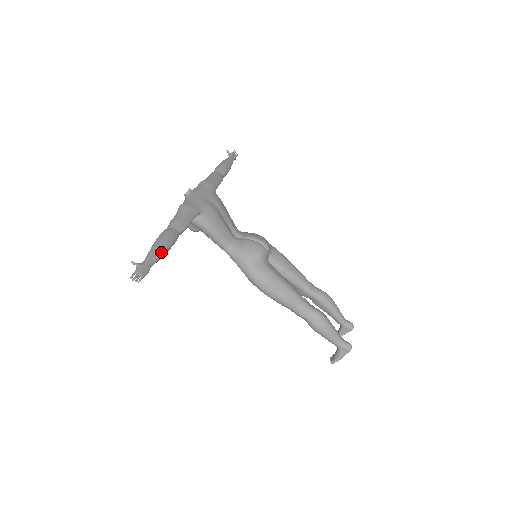
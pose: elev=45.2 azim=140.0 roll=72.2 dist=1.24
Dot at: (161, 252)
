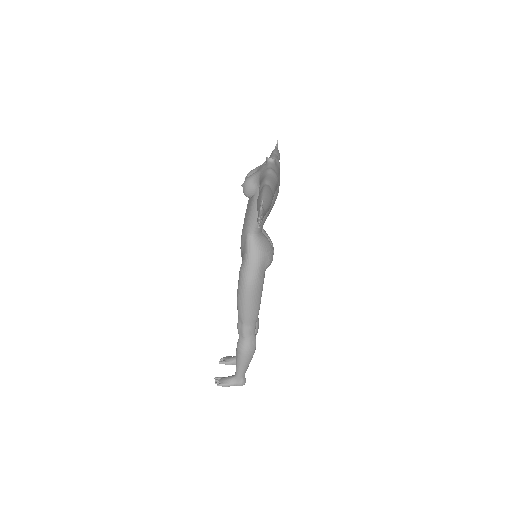
Dot at: occluded
